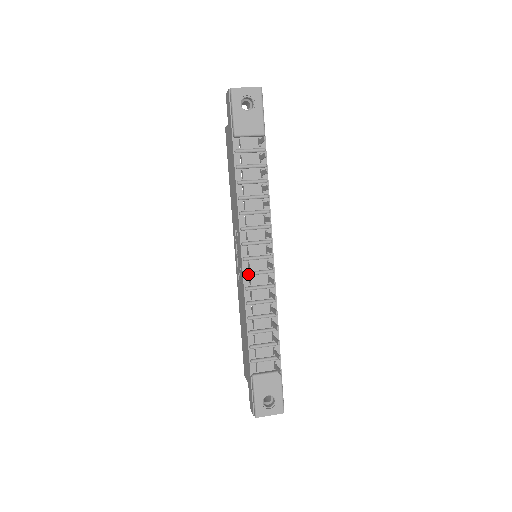
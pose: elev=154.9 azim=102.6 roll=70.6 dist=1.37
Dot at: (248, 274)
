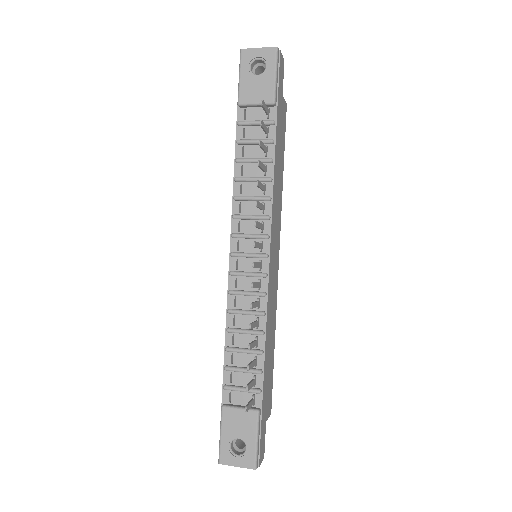
Dot at: (233, 274)
